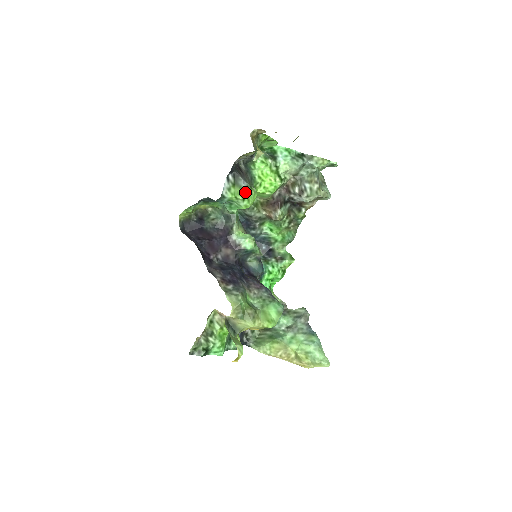
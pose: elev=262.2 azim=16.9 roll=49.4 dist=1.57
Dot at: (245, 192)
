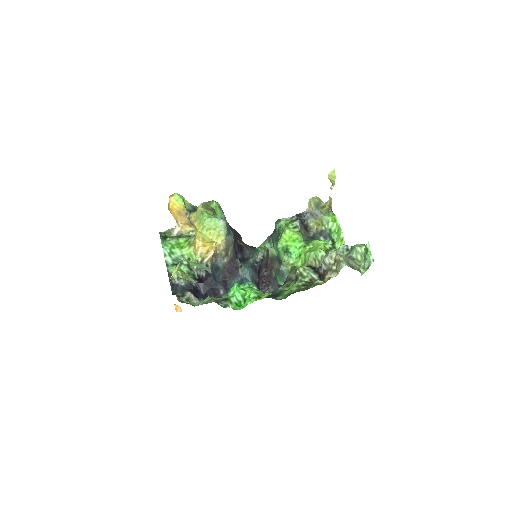
Dot at: (292, 224)
